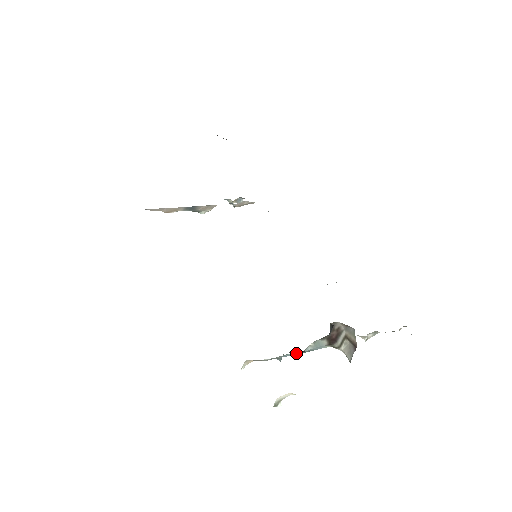
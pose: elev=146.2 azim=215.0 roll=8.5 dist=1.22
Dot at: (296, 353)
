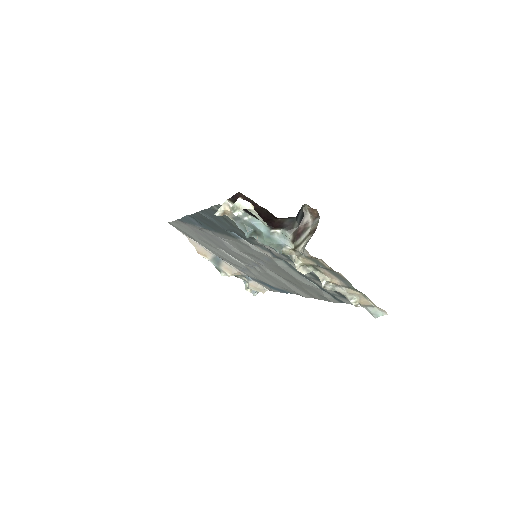
Dot at: (264, 228)
